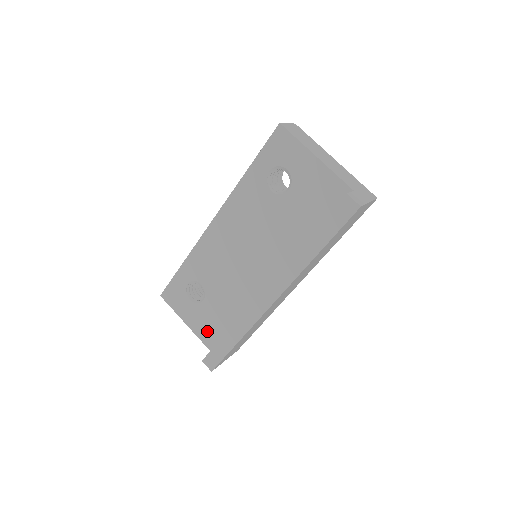
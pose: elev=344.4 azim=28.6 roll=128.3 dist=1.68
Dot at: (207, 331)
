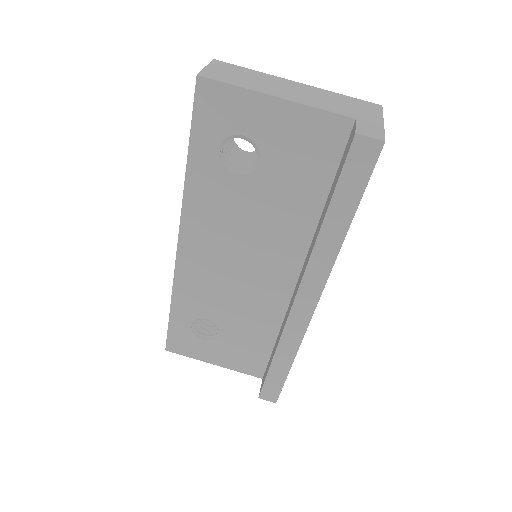
Dot at: (244, 361)
